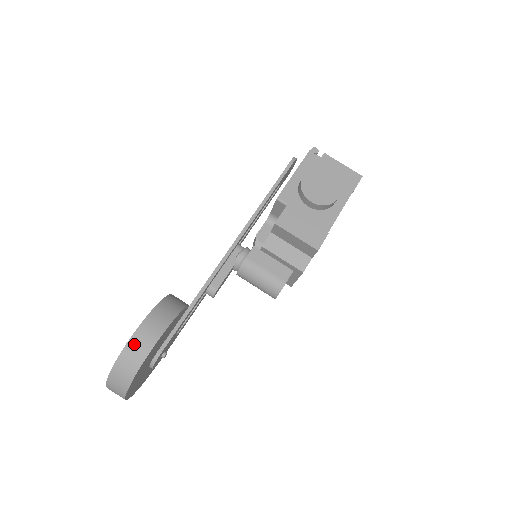
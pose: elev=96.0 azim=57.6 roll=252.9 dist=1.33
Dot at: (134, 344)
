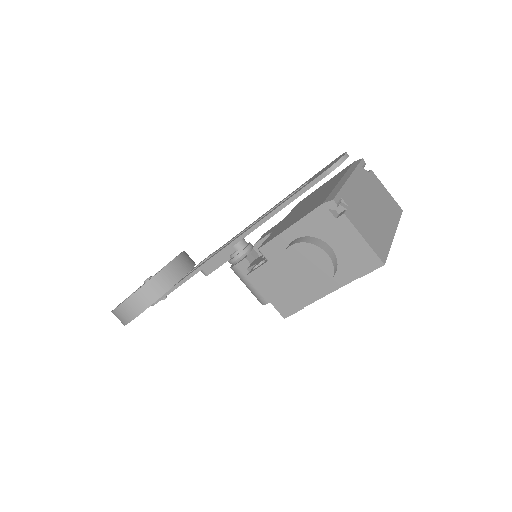
Dot at: (118, 313)
